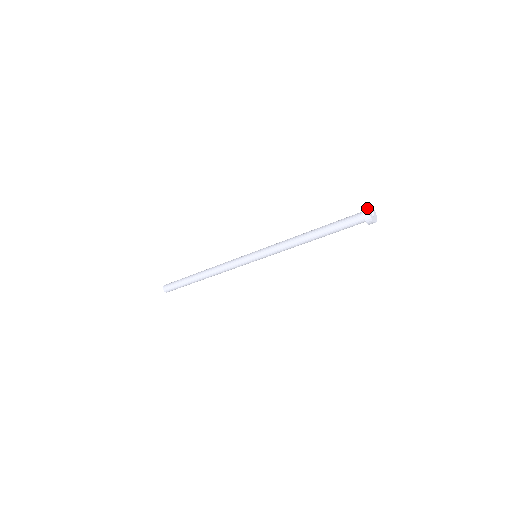
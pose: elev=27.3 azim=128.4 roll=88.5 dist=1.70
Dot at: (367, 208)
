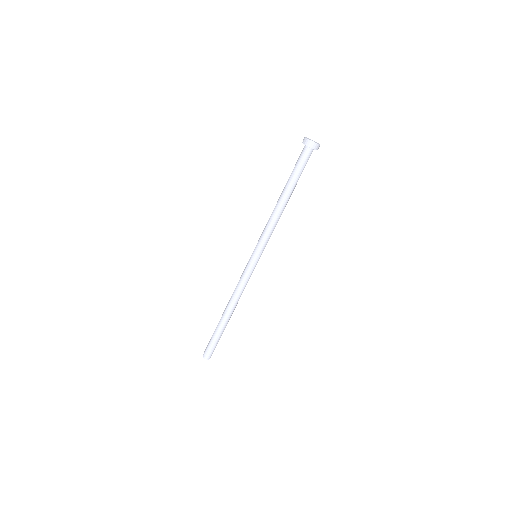
Dot at: occluded
